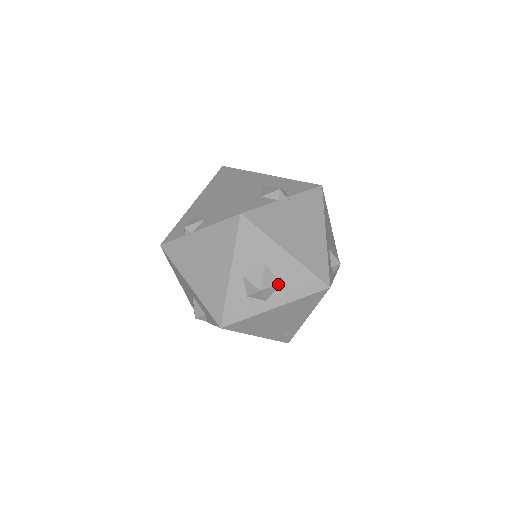
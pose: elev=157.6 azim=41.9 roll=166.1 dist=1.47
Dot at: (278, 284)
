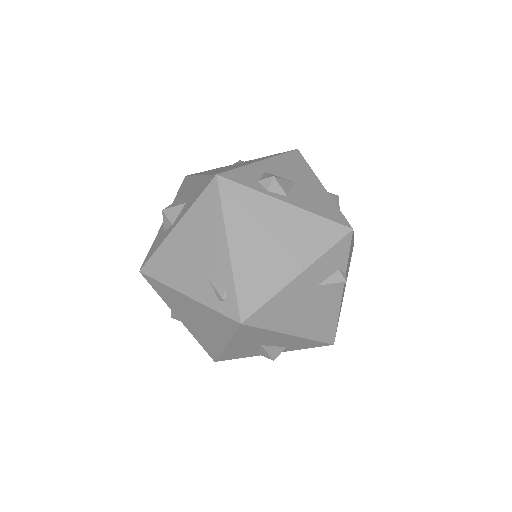
Dot at: (183, 204)
